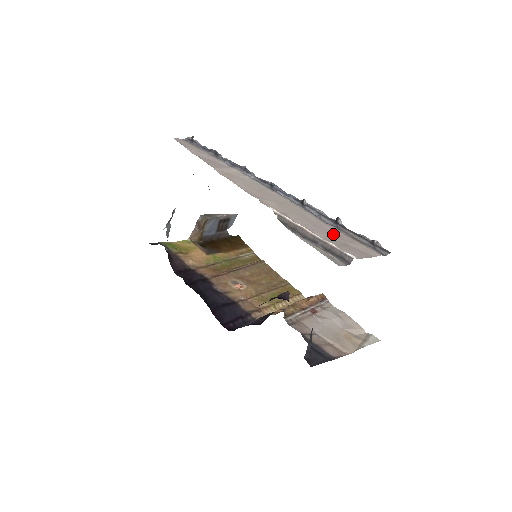
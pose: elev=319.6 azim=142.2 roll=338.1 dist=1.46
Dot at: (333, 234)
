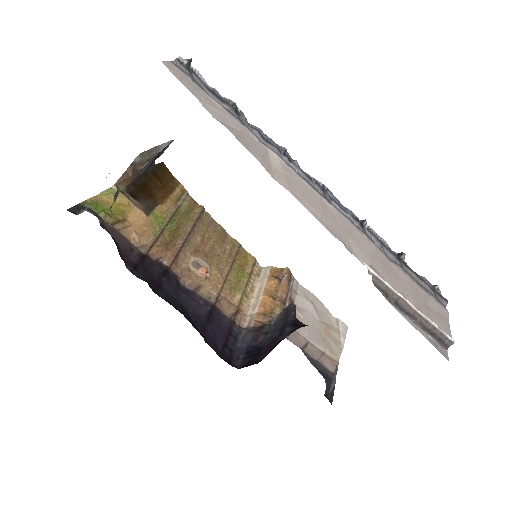
Dot at: (412, 289)
